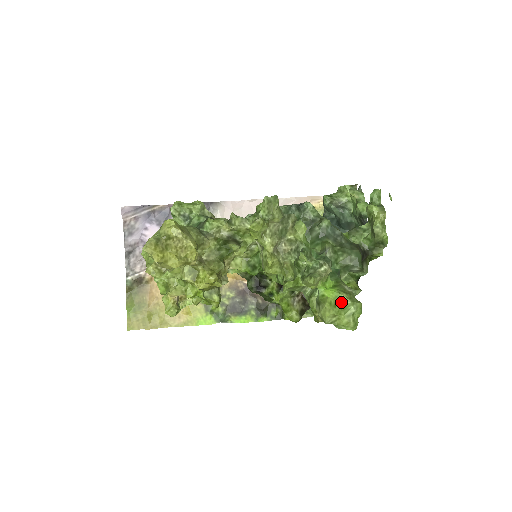
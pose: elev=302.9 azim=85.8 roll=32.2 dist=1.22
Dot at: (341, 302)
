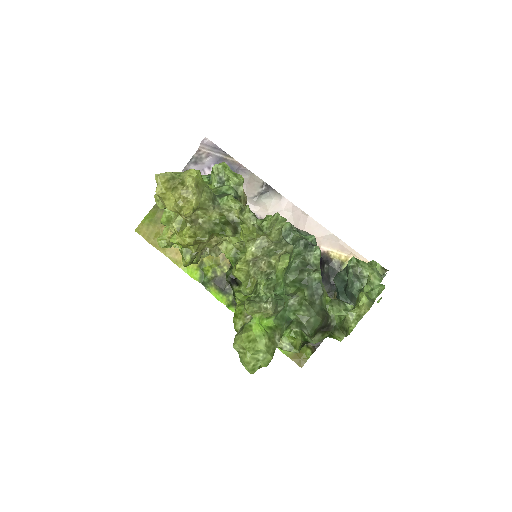
Dot at: (258, 343)
